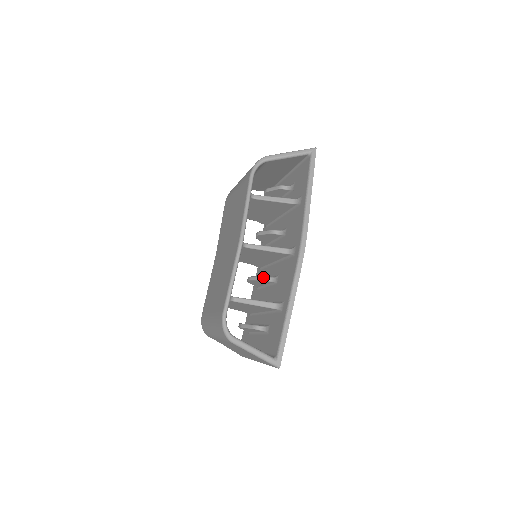
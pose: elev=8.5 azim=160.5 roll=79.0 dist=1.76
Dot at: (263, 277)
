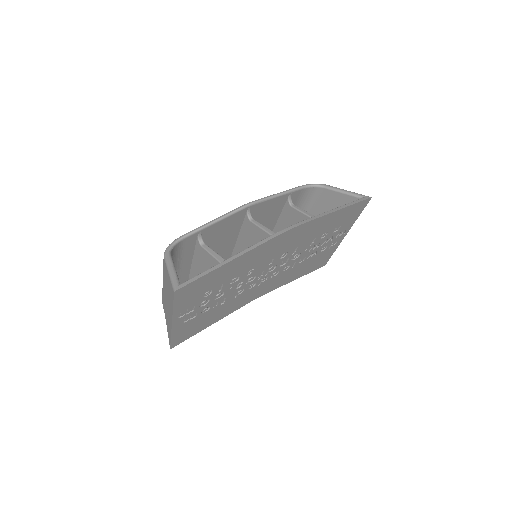
Dot at: occluded
